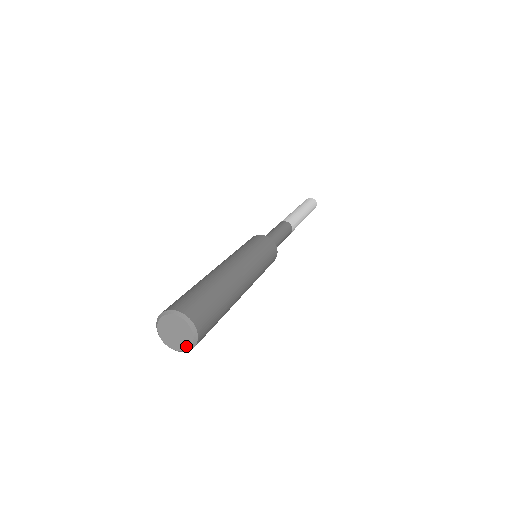
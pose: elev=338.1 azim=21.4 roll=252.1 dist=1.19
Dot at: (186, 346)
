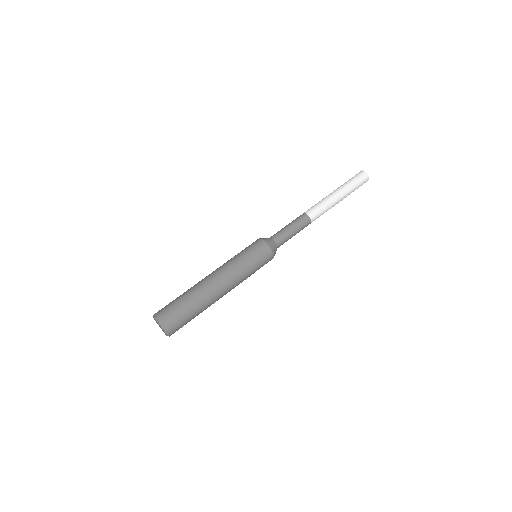
Dot at: occluded
